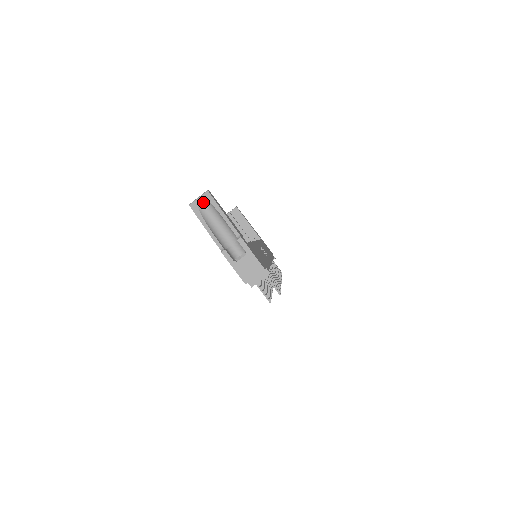
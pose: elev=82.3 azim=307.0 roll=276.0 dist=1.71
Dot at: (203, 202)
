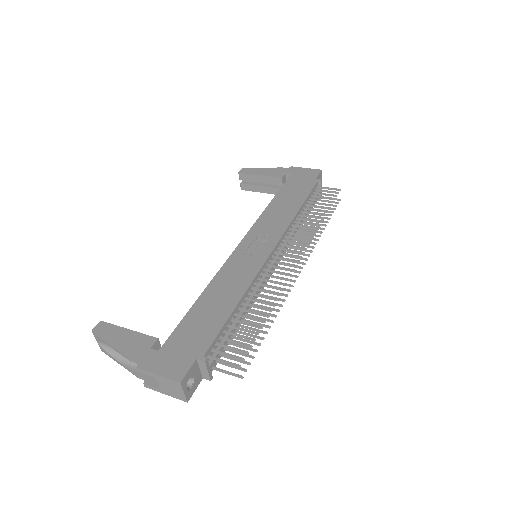
Dot at: (102, 342)
